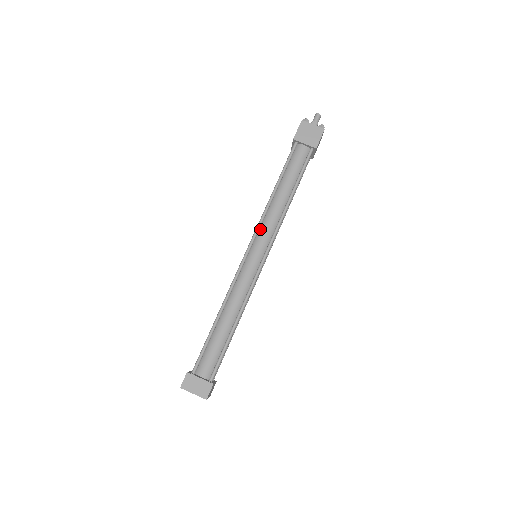
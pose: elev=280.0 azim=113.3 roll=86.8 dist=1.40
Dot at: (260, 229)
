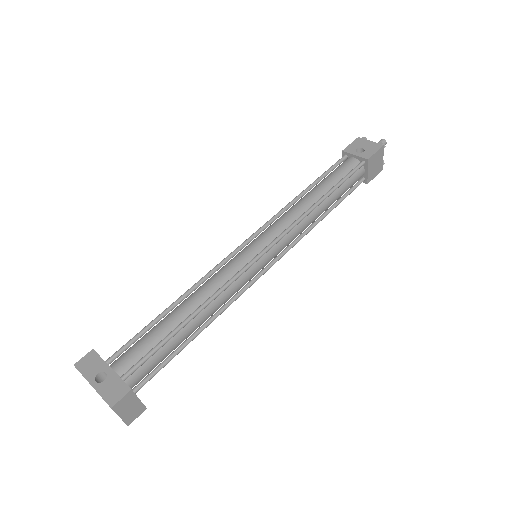
Dot at: (285, 234)
